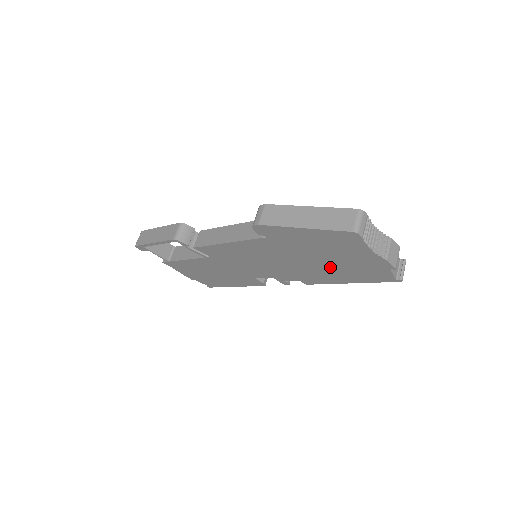
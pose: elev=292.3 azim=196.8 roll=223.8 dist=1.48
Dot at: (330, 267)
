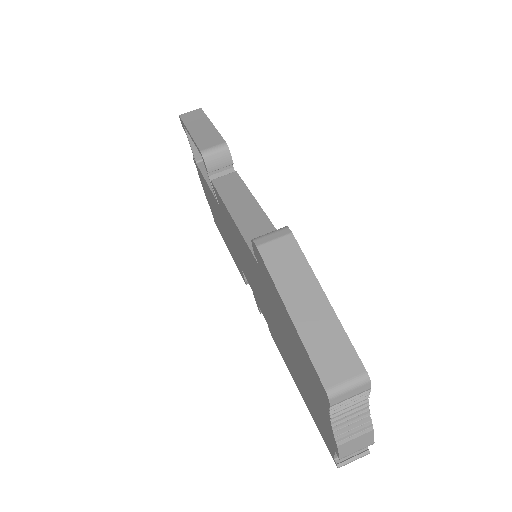
Dot at: (292, 362)
